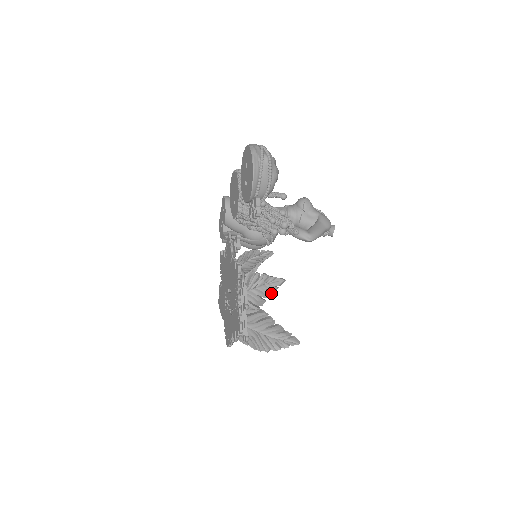
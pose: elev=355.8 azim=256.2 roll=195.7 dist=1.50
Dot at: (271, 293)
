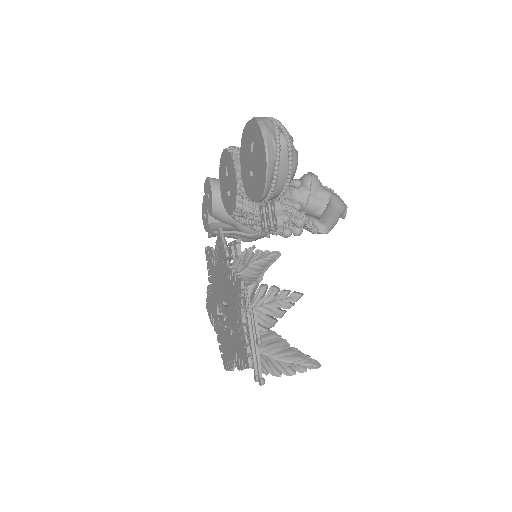
Dot at: (285, 312)
